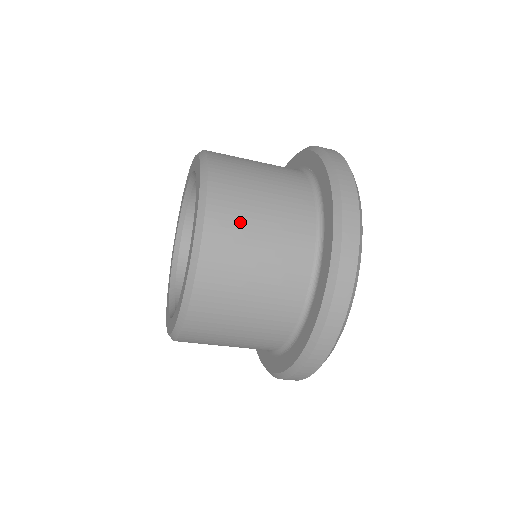
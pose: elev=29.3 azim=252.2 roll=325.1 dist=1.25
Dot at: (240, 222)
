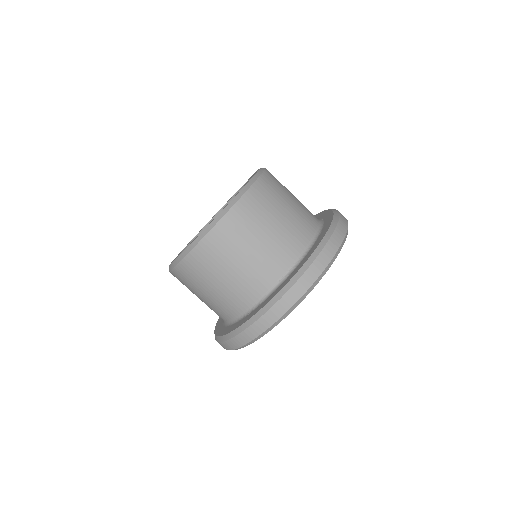
Dot at: (268, 205)
